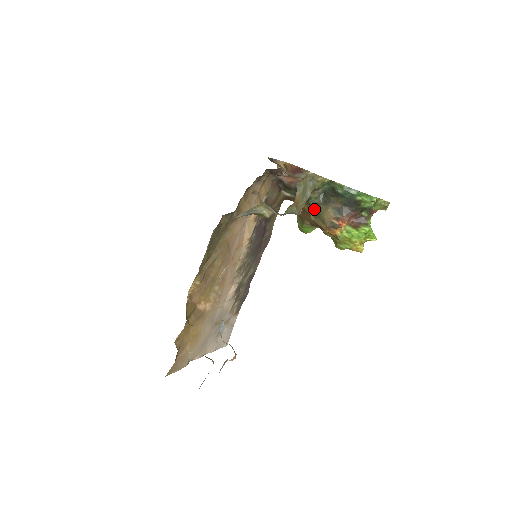
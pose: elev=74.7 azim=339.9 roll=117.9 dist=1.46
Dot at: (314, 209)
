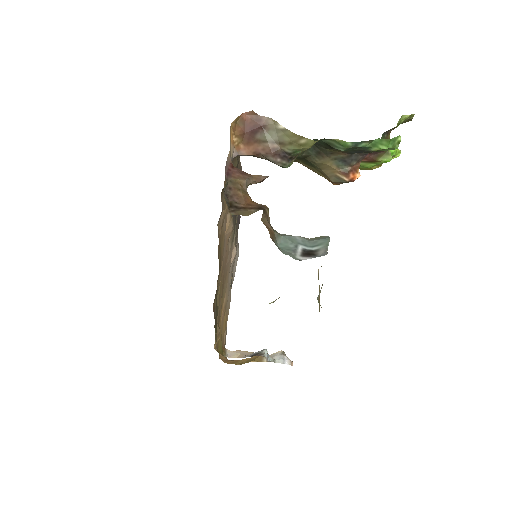
Dot at: (302, 159)
